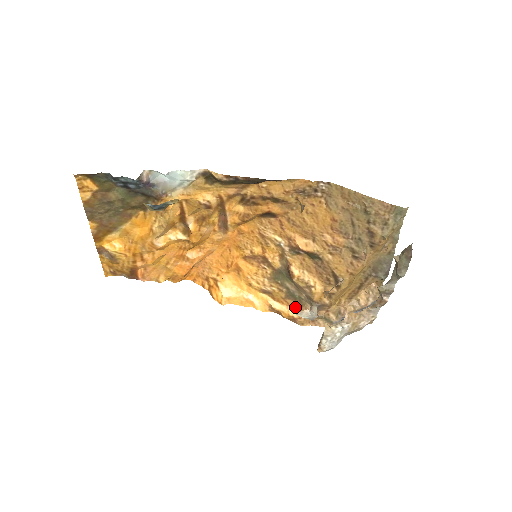
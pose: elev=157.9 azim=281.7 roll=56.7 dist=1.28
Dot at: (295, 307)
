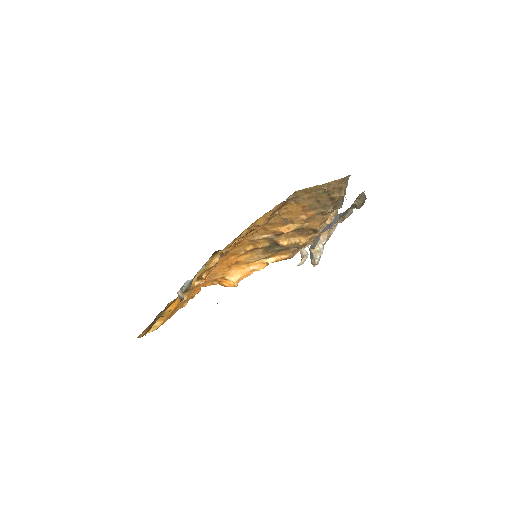
Dot at: (284, 253)
